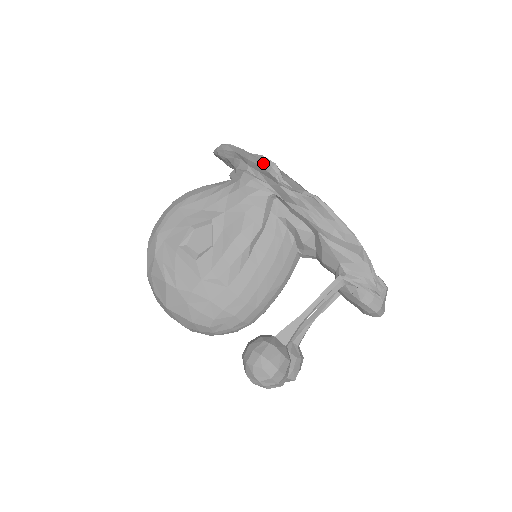
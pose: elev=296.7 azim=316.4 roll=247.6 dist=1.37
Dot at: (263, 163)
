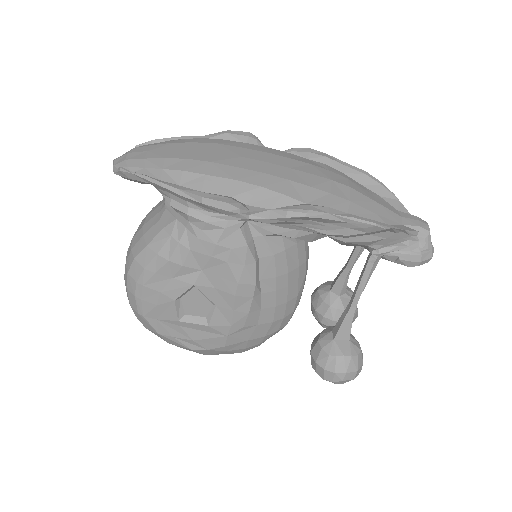
Dot at: (210, 208)
